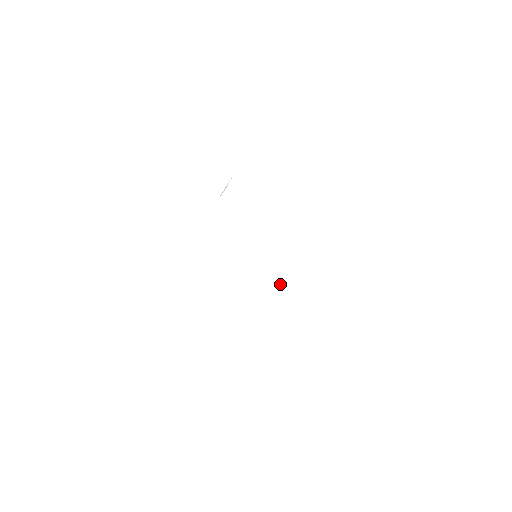
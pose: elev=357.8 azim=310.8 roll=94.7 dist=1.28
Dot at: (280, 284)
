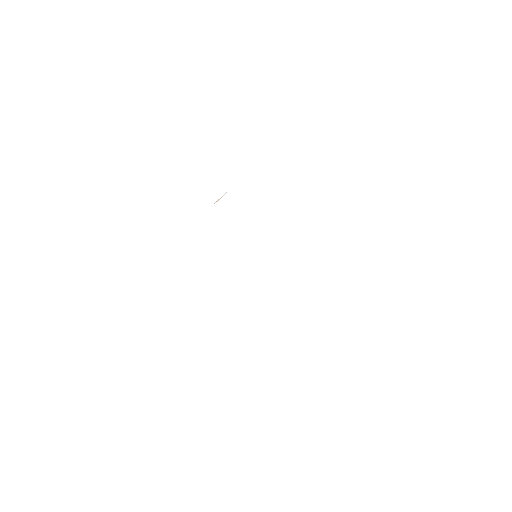
Dot at: occluded
